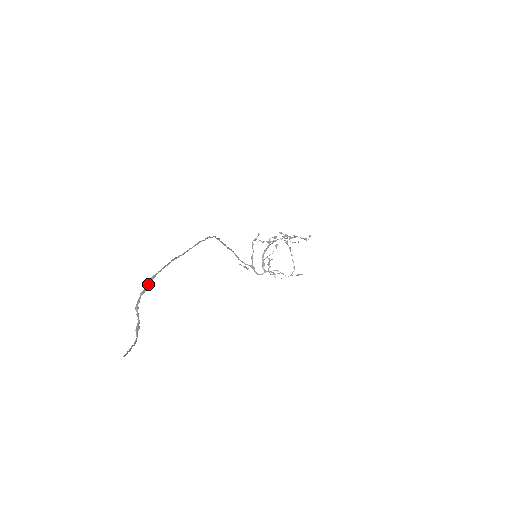
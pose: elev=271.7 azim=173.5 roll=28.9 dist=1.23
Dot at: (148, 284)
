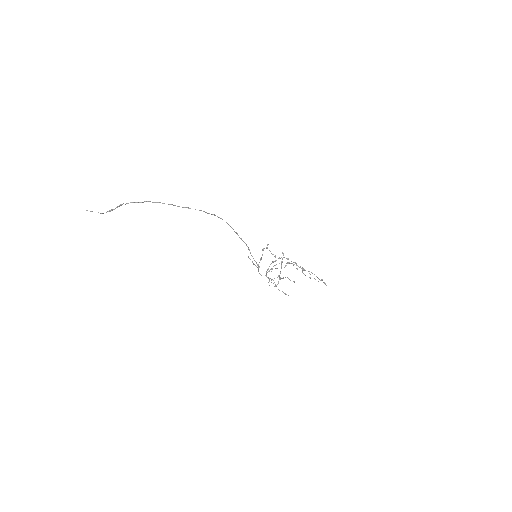
Dot at: (140, 202)
